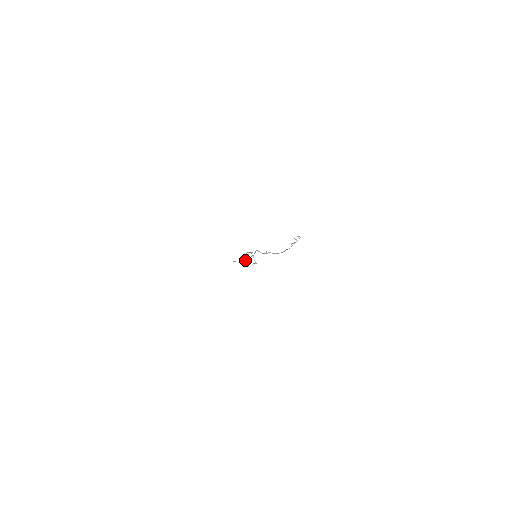
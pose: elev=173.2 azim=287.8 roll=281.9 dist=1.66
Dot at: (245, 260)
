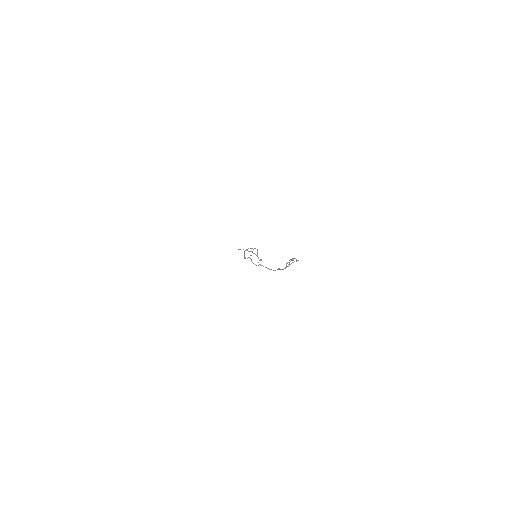
Dot at: (251, 251)
